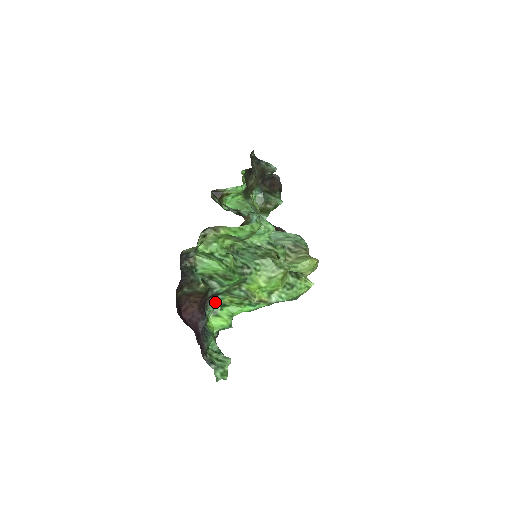
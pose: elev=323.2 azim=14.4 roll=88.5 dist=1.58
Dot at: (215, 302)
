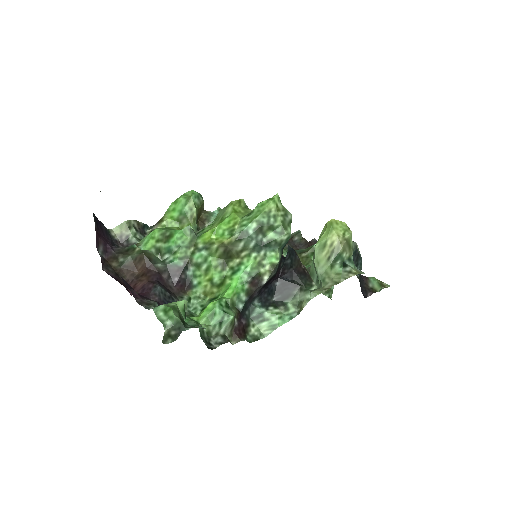
Dot at: (202, 300)
